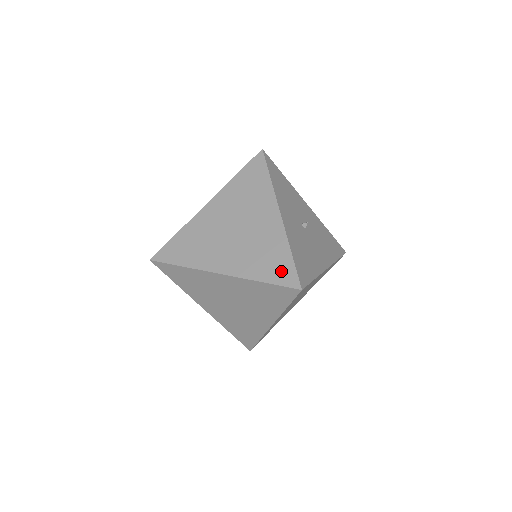
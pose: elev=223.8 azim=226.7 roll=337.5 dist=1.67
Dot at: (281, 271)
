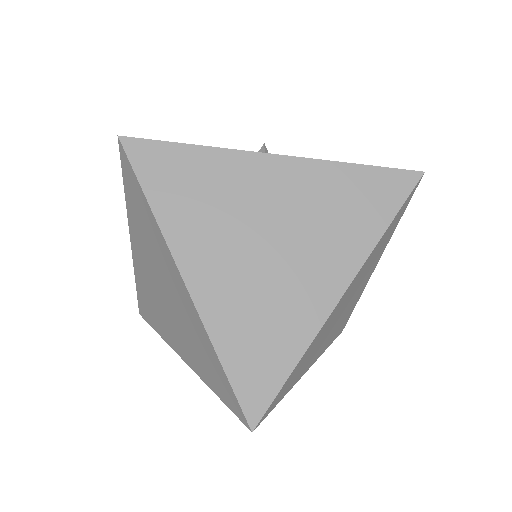
Dot at: occluded
